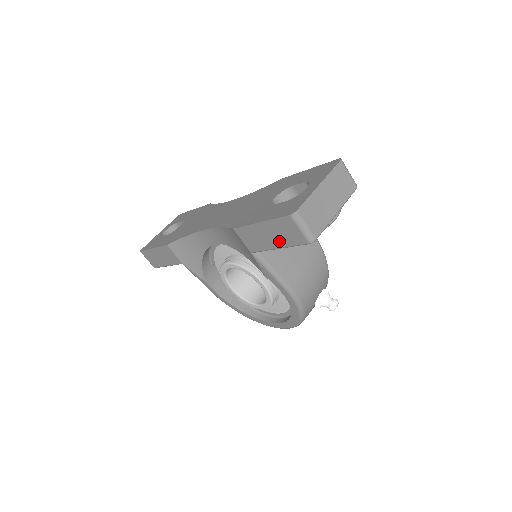
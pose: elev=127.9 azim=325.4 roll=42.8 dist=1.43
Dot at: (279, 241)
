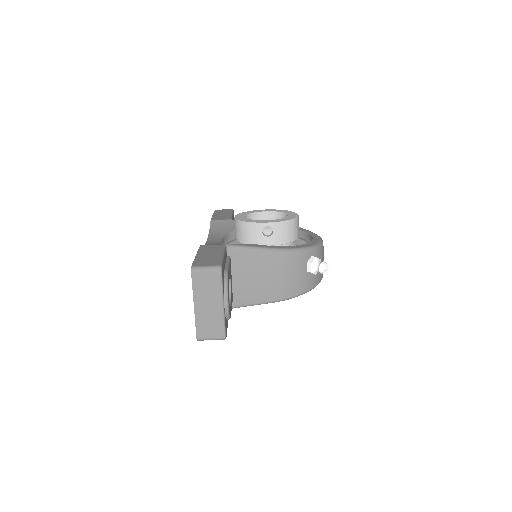
Dot at: occluded
